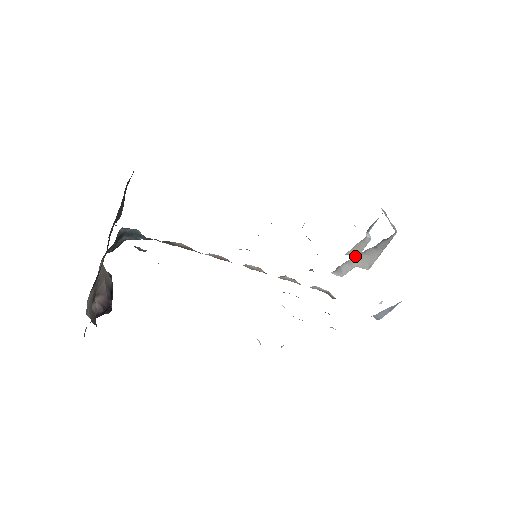
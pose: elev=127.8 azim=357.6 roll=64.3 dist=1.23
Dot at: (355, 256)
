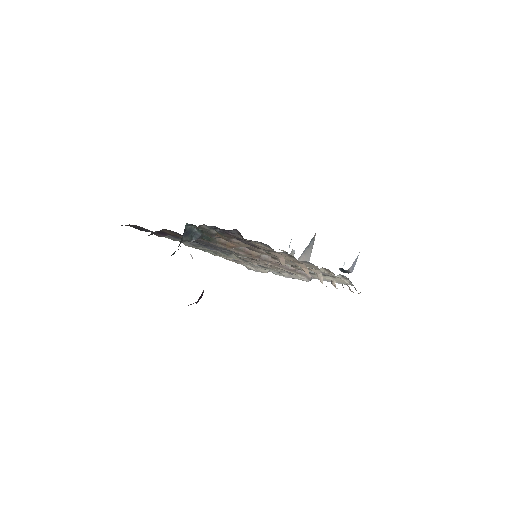
Dot at: (299, 257)
